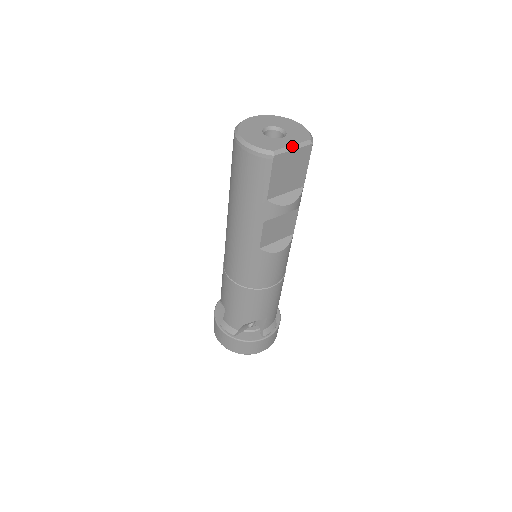
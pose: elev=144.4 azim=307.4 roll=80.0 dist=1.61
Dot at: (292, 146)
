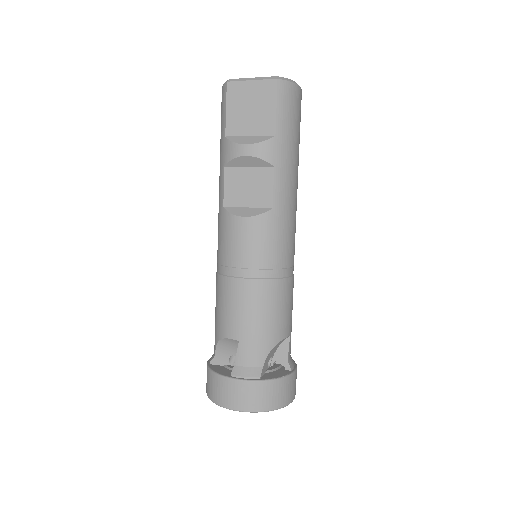
Dot at: (252, 78)
